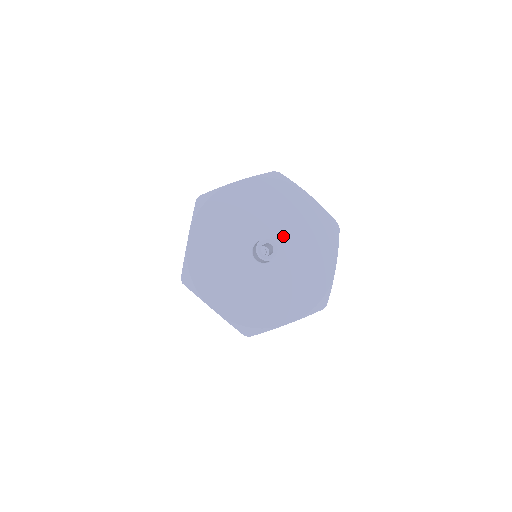
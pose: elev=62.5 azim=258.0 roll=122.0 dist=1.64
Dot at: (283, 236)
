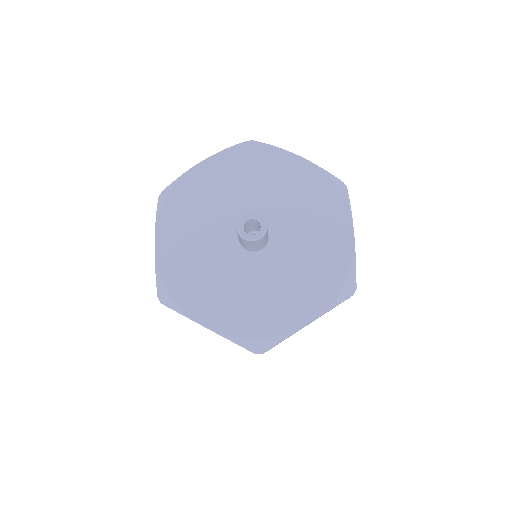
Dot at: (275, 212)
